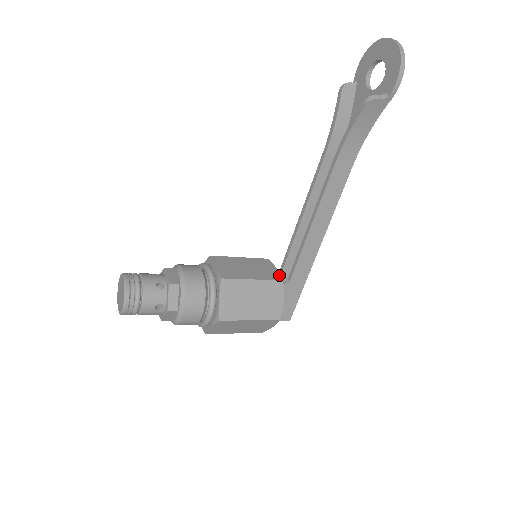
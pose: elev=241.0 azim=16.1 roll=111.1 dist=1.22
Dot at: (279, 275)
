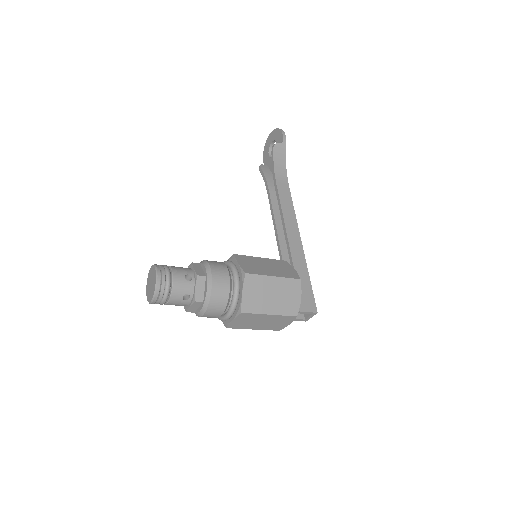
Dot at: occluded
